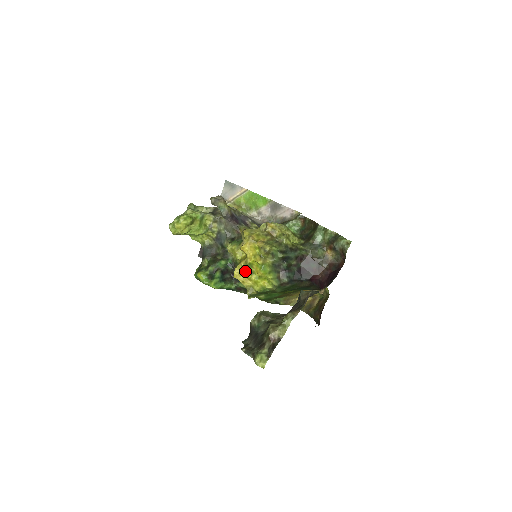
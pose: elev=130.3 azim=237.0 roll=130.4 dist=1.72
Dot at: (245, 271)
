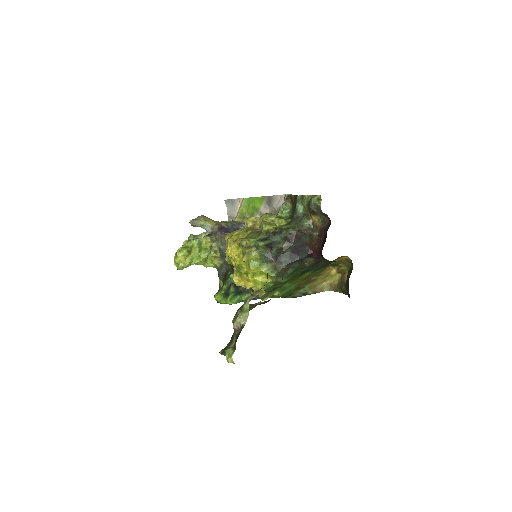
Dot at: (241, 275)
